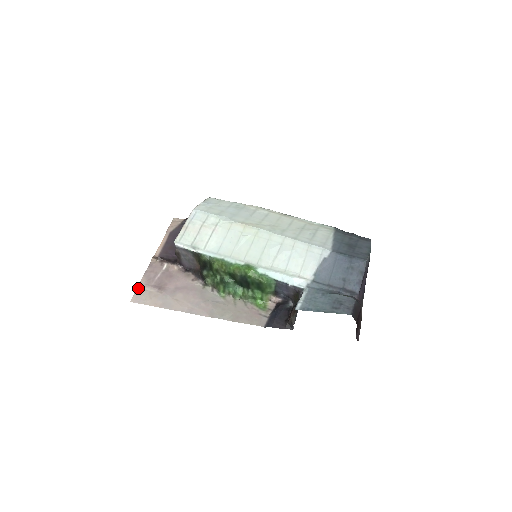
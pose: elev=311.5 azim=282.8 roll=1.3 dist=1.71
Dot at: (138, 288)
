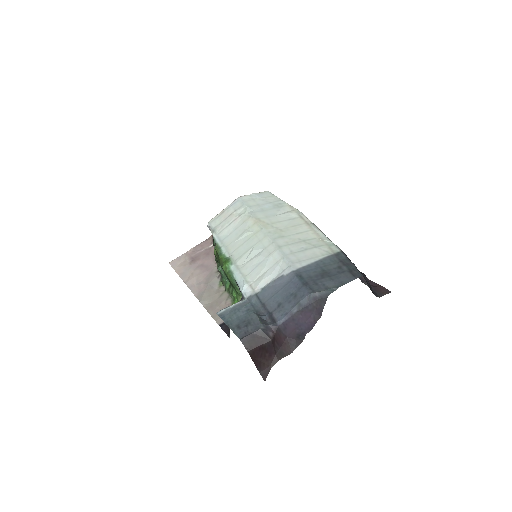
Dot at: (182, 255)
